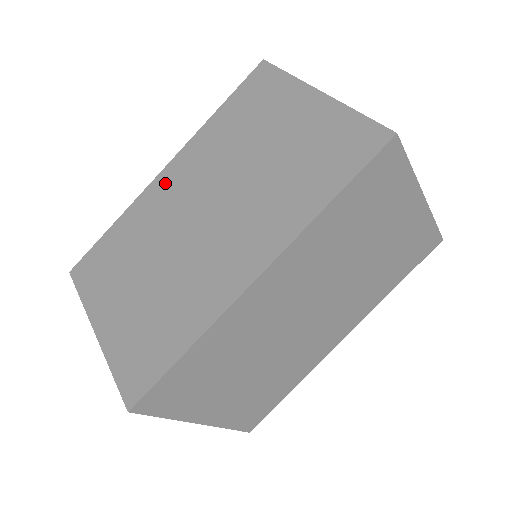
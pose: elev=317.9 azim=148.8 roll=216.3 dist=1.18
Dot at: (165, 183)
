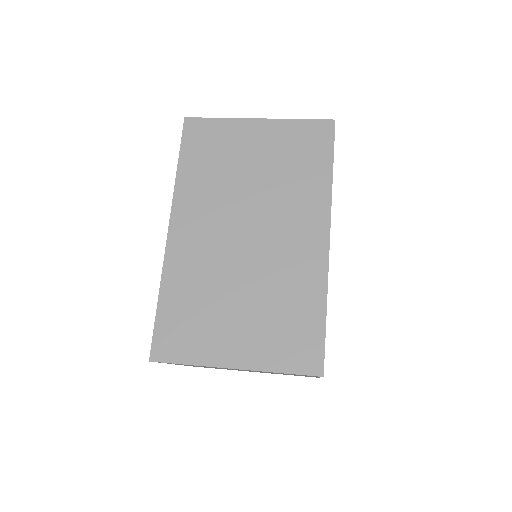
Dot at: (183, 238)
